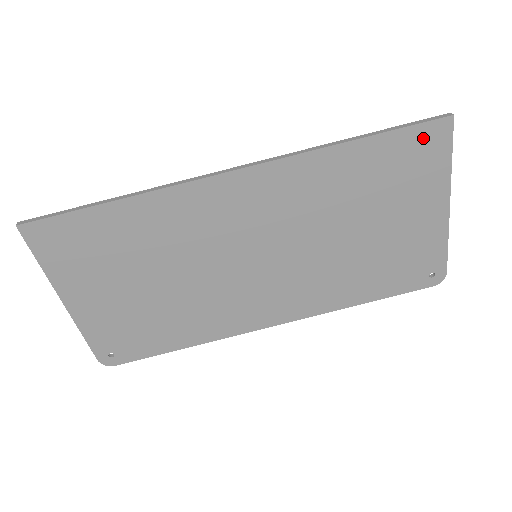
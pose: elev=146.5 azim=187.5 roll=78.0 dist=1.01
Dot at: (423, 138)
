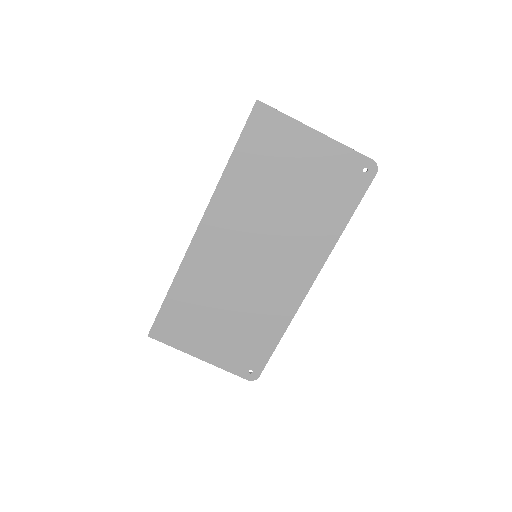
Dot at: (257, 124)
